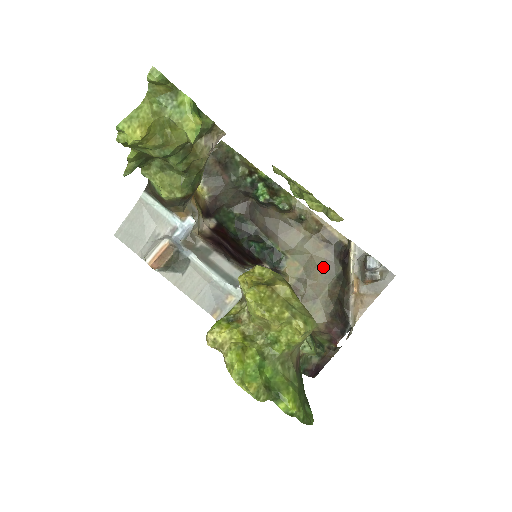
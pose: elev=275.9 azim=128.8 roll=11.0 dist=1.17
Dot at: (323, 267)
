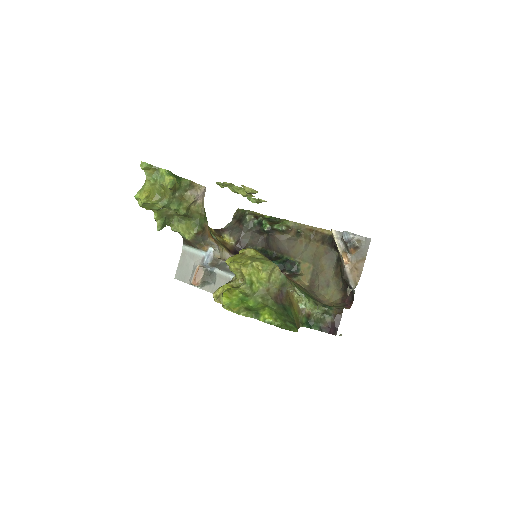
Dot at: (325, 258)
